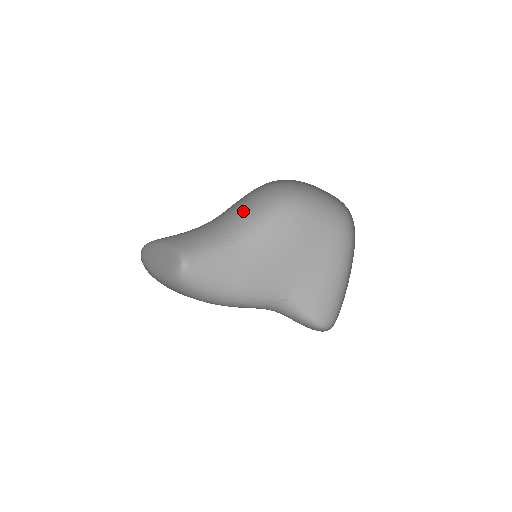
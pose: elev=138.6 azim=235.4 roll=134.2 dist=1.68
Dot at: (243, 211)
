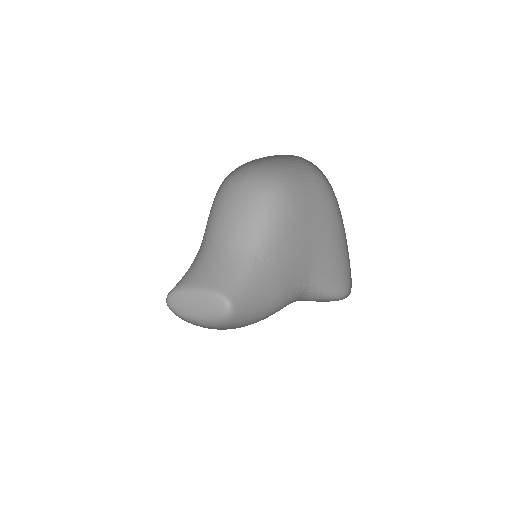
Dot at: (239, 224)
